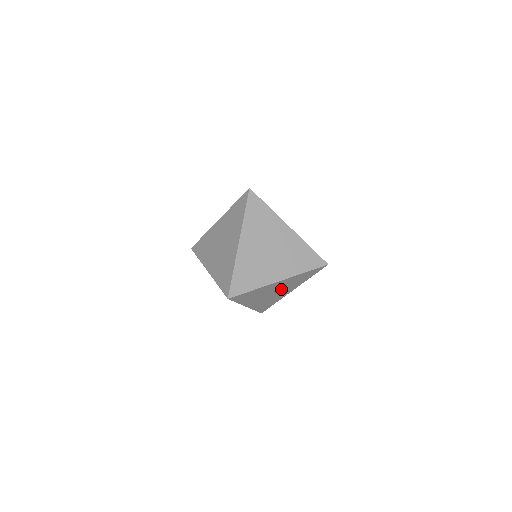
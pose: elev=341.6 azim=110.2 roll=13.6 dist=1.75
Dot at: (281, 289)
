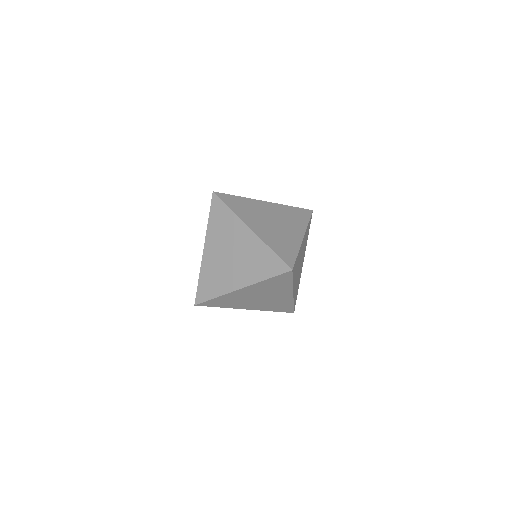
Dot at: (266, 294)
